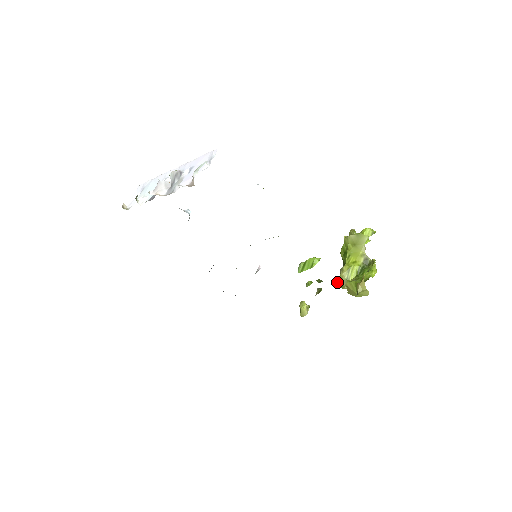
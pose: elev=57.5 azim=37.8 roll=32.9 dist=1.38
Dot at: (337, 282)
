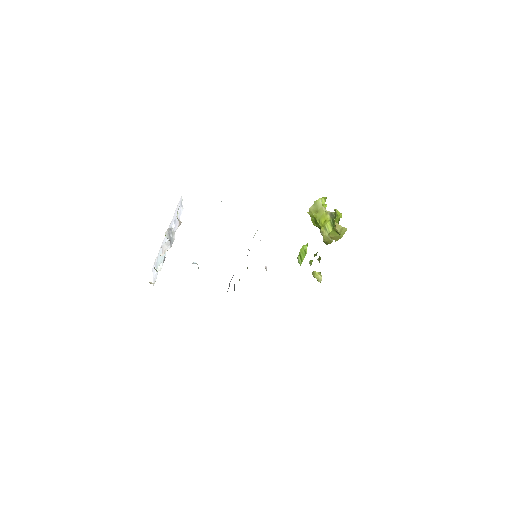
Dot at: (325, 243)
